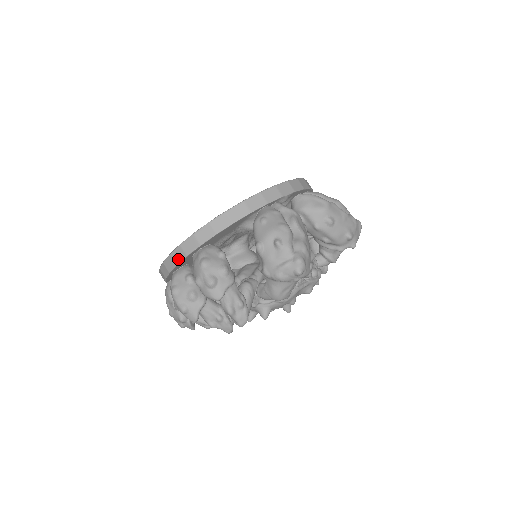
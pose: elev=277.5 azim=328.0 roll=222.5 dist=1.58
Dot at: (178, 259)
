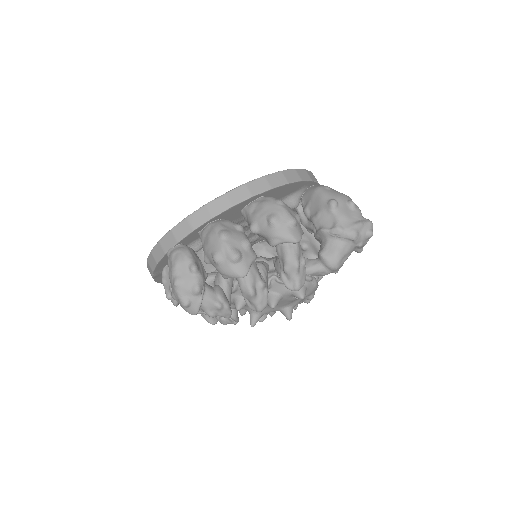
Dot at: (238, 199)
